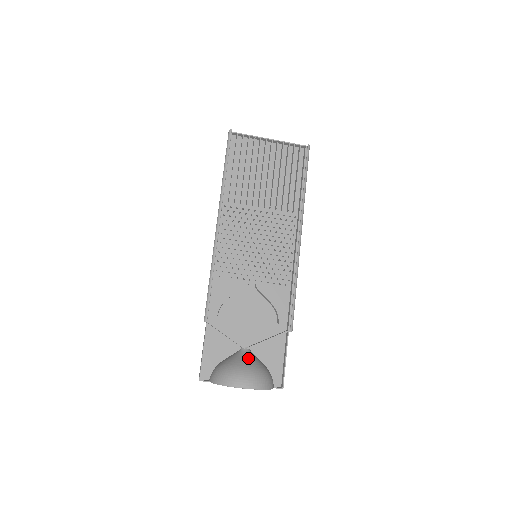
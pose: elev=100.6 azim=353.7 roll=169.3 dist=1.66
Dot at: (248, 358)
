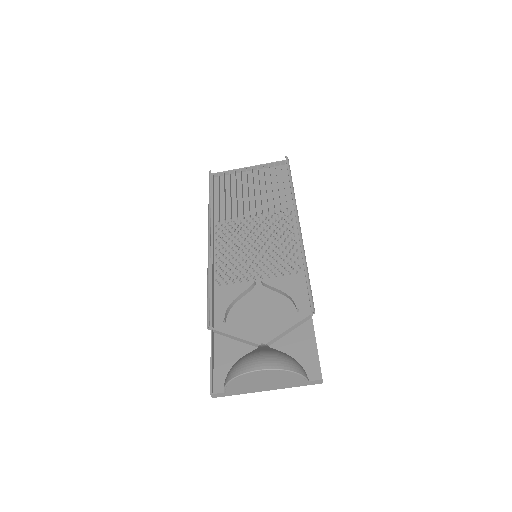
Dot at: (263, 348)
